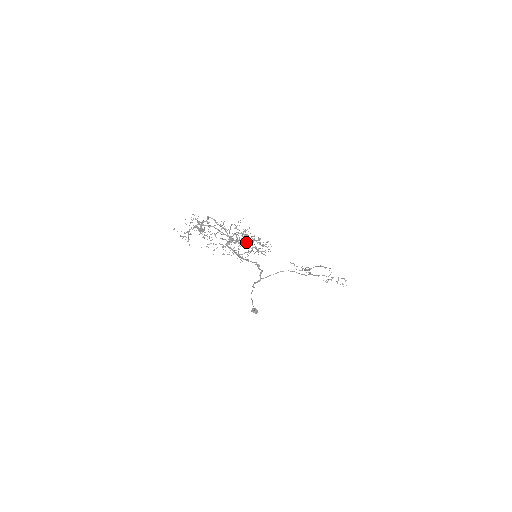
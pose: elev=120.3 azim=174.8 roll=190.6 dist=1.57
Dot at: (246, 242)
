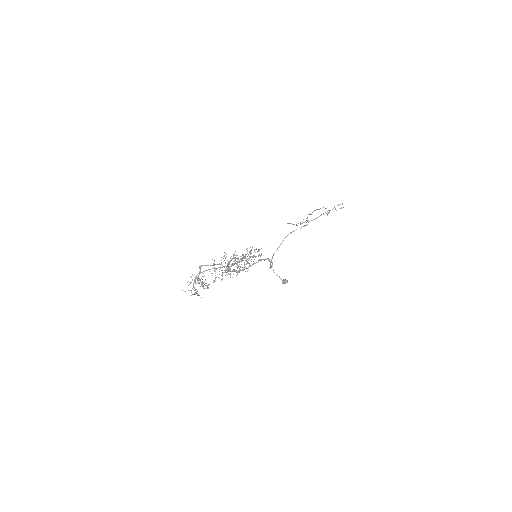
Dot at: (240, 266)
